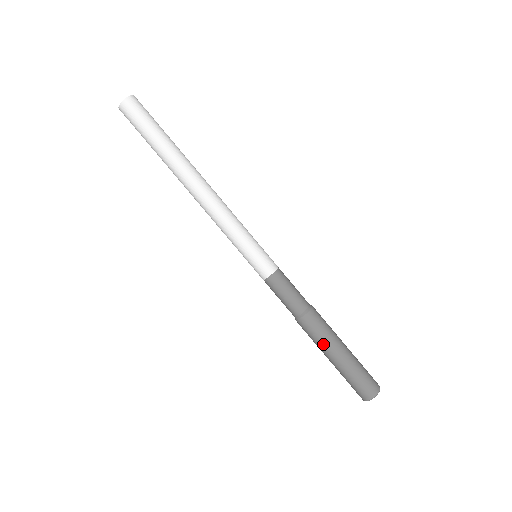
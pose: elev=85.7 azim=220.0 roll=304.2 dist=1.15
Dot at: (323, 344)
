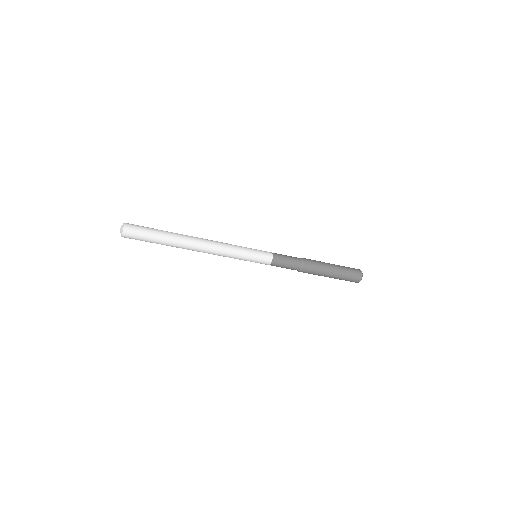
Dot at: (319, 275)
